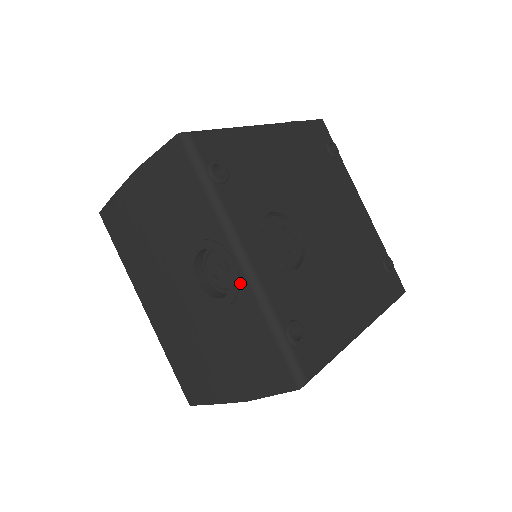
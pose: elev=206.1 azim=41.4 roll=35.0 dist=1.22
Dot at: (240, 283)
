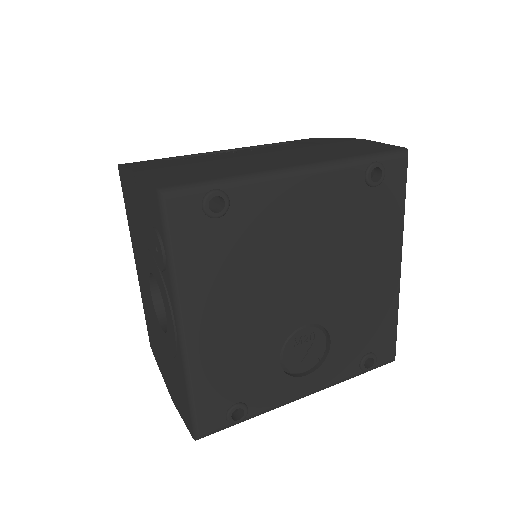
Dot at: occluded
